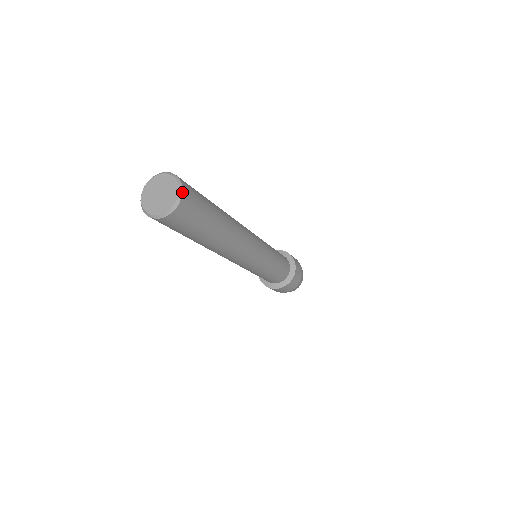
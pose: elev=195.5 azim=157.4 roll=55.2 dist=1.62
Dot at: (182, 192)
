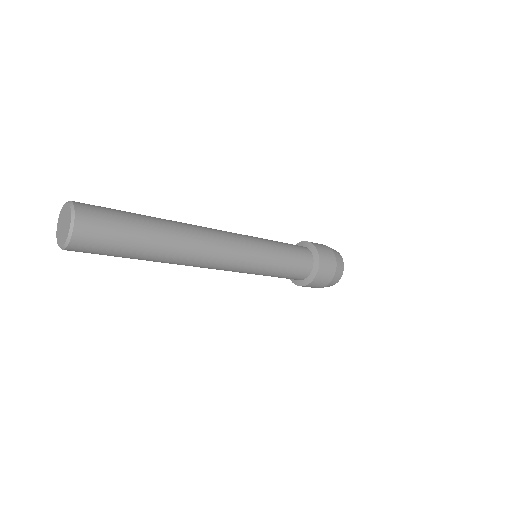
Dot at: (69, 241)
